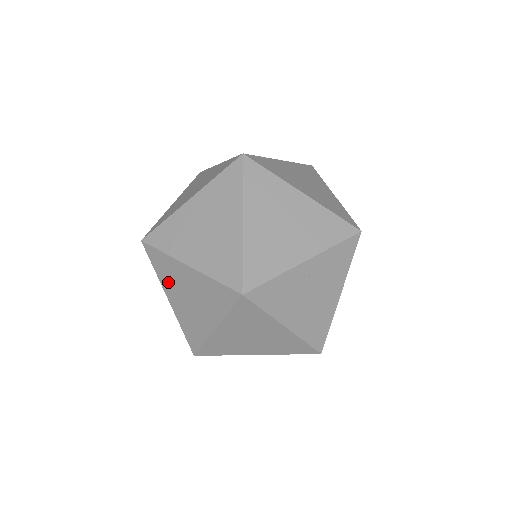
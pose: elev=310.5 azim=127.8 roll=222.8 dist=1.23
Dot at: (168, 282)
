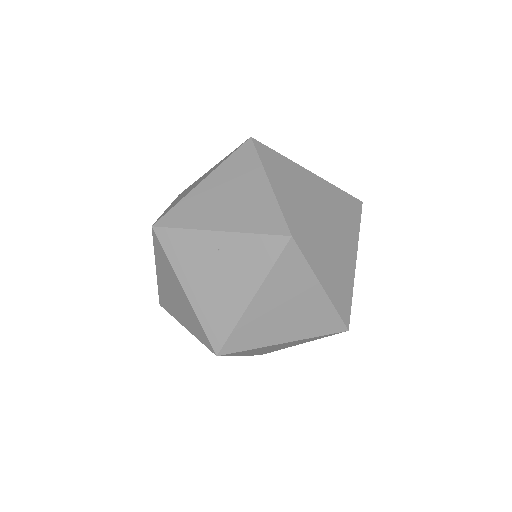
Dot at: occluded
